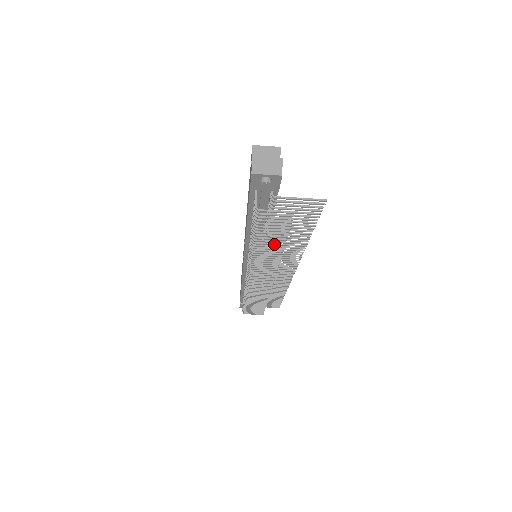
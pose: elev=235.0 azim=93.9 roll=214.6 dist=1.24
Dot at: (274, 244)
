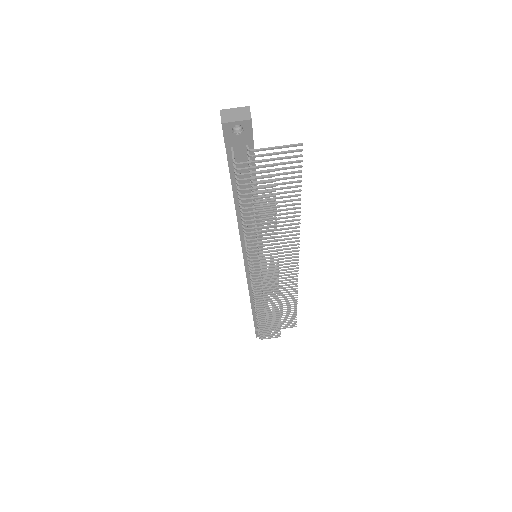
Dot at: (265, 214)
